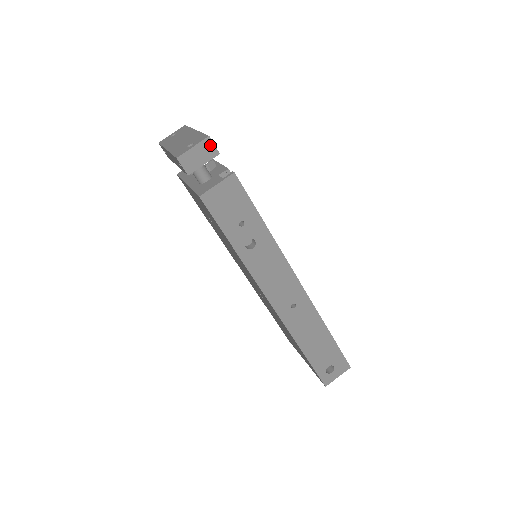
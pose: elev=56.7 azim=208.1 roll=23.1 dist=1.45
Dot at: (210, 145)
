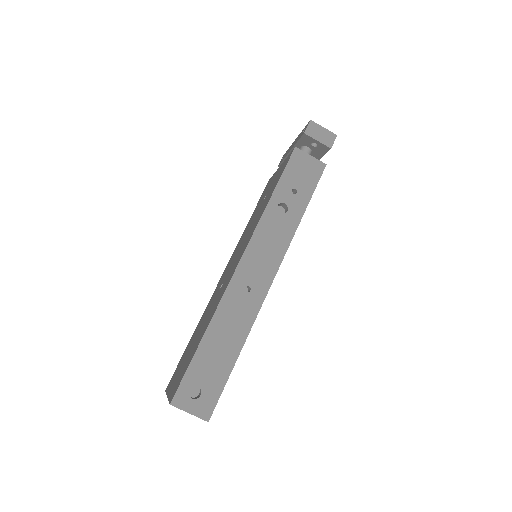
Dot at: (332, 139)
